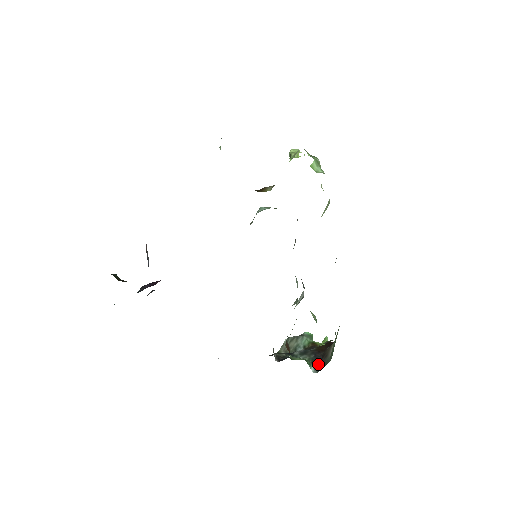
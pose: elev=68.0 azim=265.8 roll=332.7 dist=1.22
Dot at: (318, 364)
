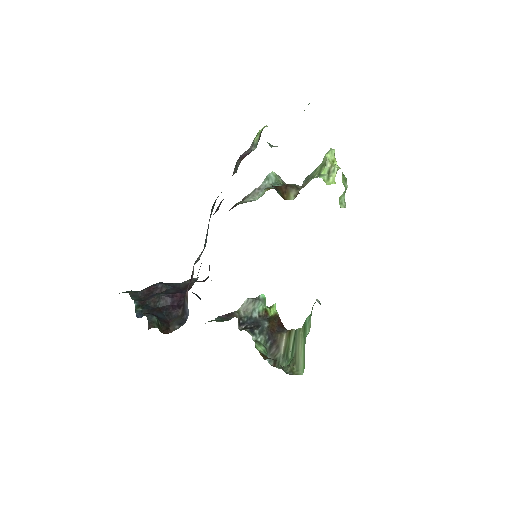
Dot at: (270, 350)
